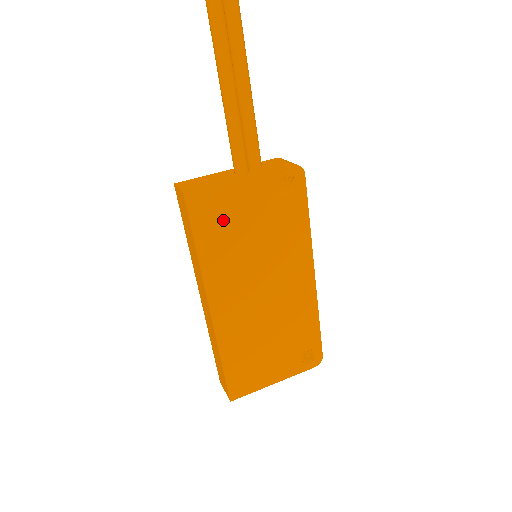
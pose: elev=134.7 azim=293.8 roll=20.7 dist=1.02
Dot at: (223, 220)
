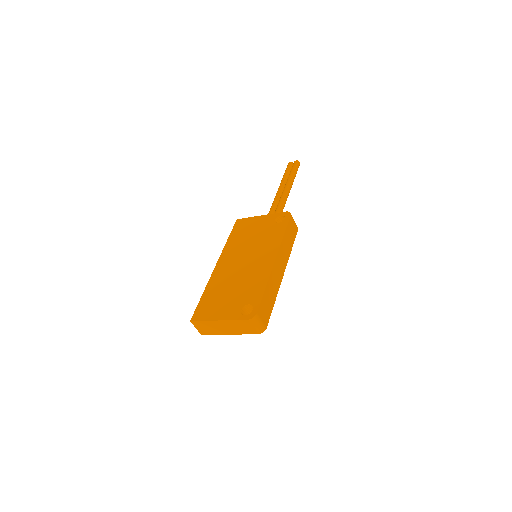
Dot at: (245, 229)
